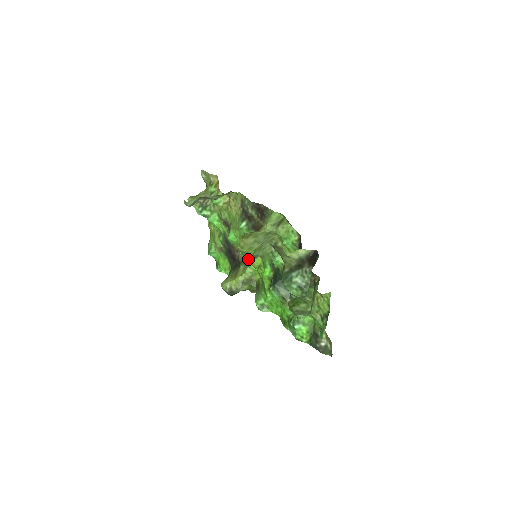
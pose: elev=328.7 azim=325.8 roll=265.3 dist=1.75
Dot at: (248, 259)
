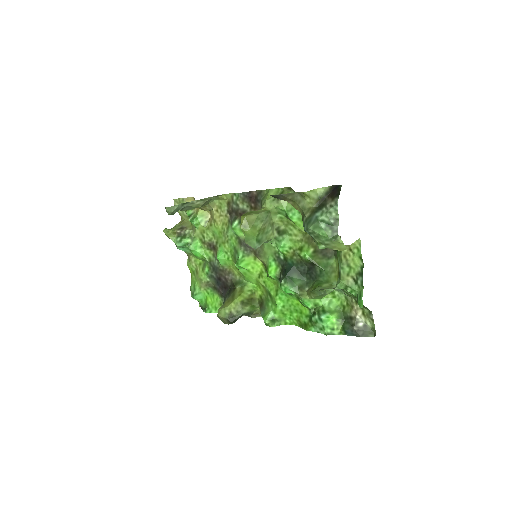
Dot at: (252, 246)
